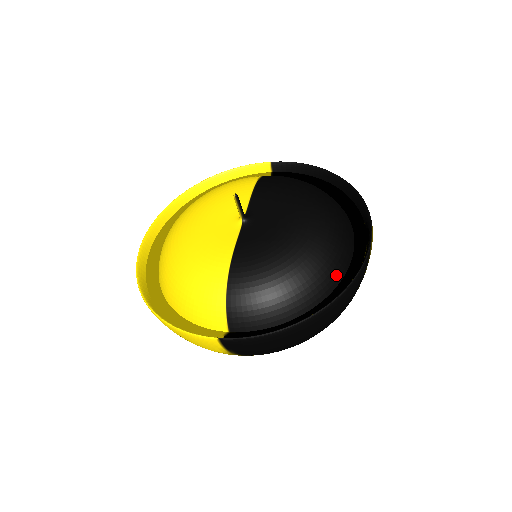
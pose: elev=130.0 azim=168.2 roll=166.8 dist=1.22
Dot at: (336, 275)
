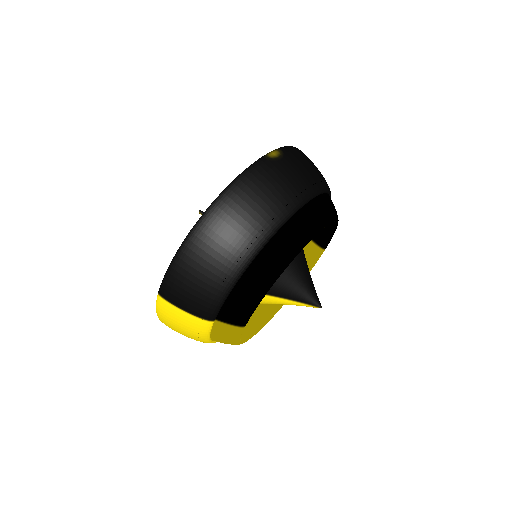
Dot at: occluded
